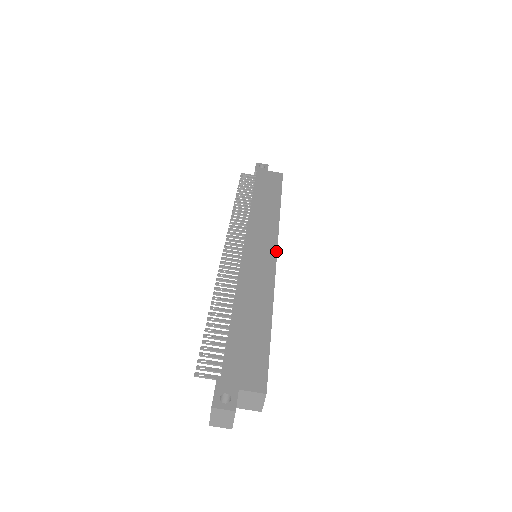
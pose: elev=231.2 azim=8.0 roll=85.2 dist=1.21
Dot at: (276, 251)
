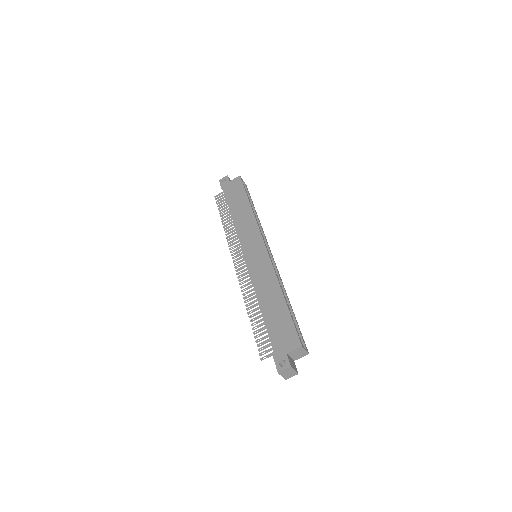
Dot at: (265, 246)
